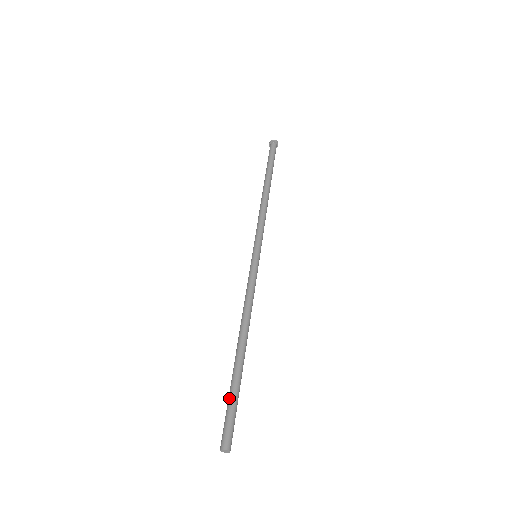
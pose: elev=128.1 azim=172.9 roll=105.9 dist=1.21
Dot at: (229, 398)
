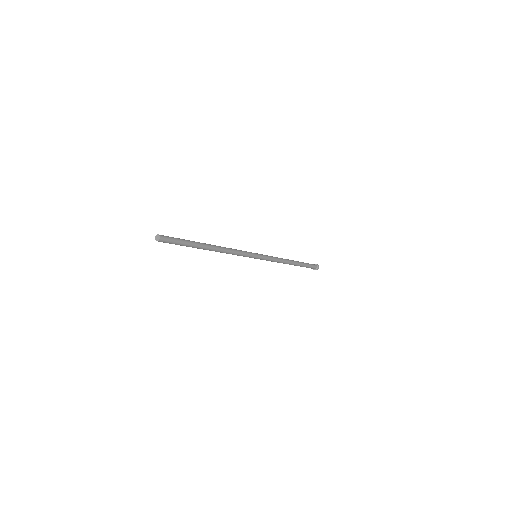
Dot at: (182, 239)
